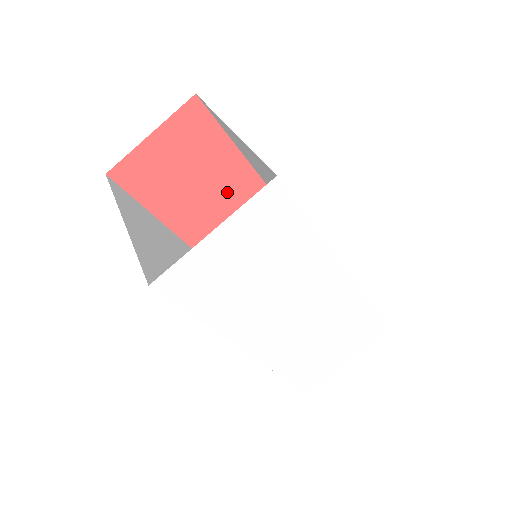
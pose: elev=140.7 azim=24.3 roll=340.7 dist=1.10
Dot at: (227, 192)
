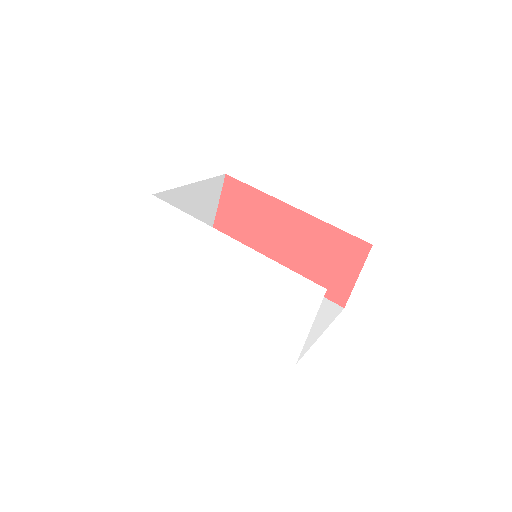
Dot at: (276, 224)
